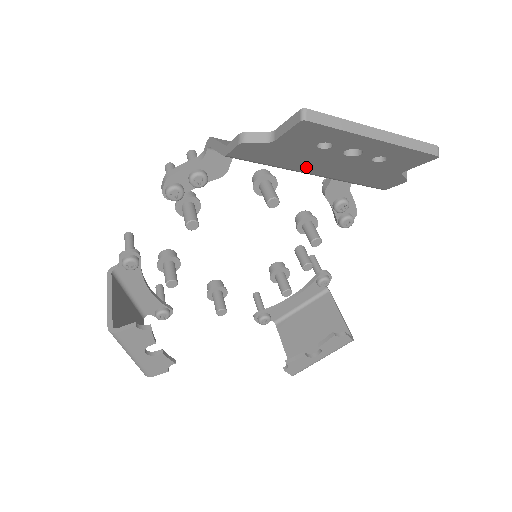
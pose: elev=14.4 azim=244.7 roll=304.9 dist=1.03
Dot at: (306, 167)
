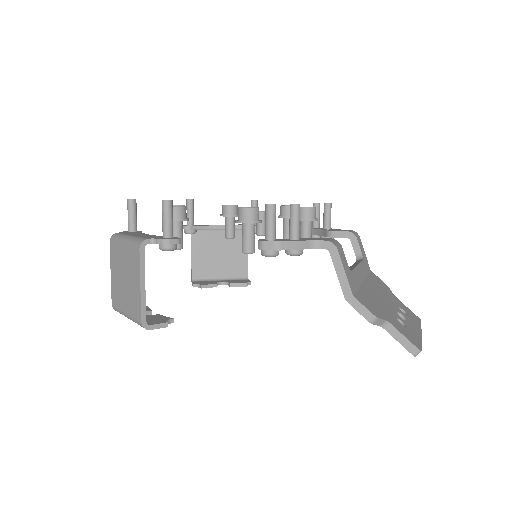
Dot at: occluded
